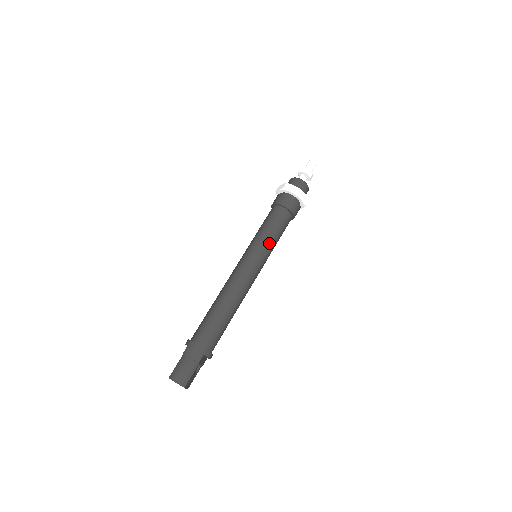
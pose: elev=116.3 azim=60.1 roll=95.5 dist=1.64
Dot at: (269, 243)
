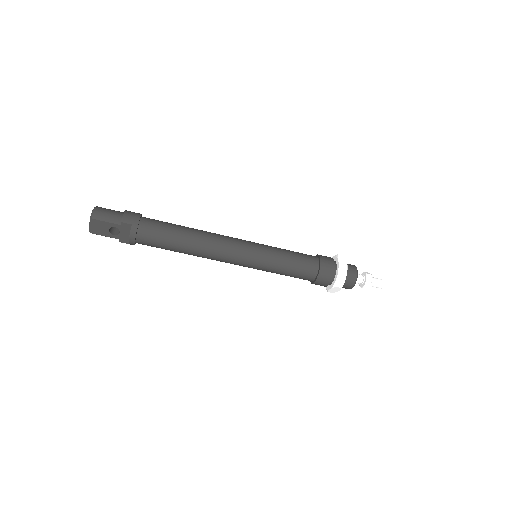
Dot at: (276, 257)
